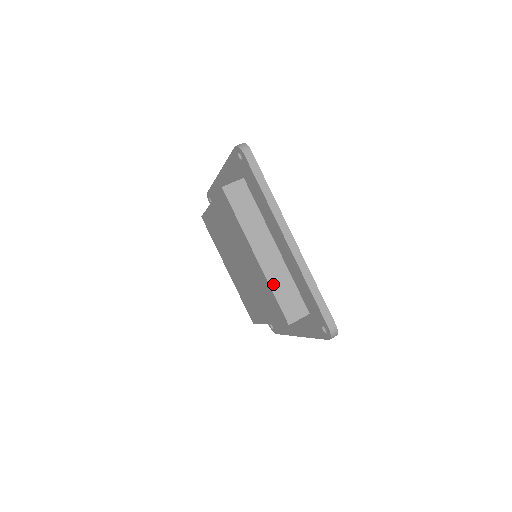
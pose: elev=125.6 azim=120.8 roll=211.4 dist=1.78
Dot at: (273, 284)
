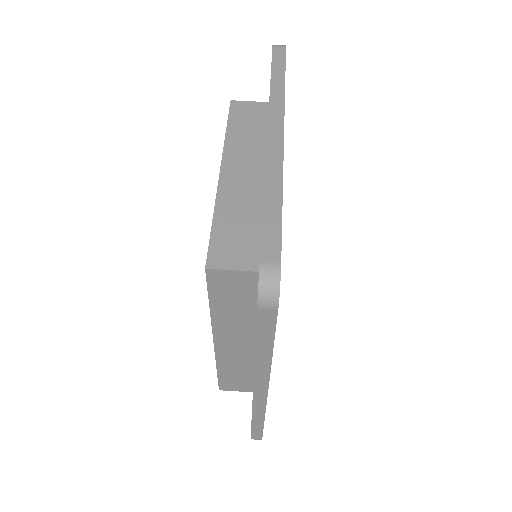
Dot at: (222, 366)
